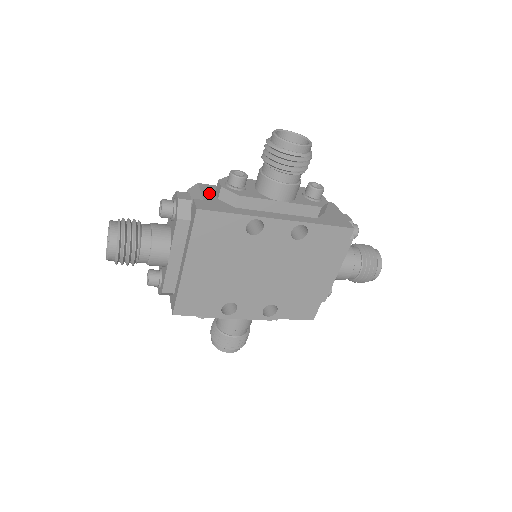
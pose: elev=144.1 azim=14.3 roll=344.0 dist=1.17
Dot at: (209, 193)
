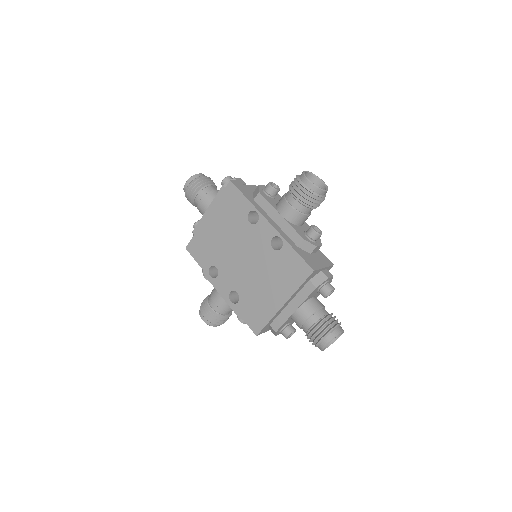
Dot at: (254, 189)
